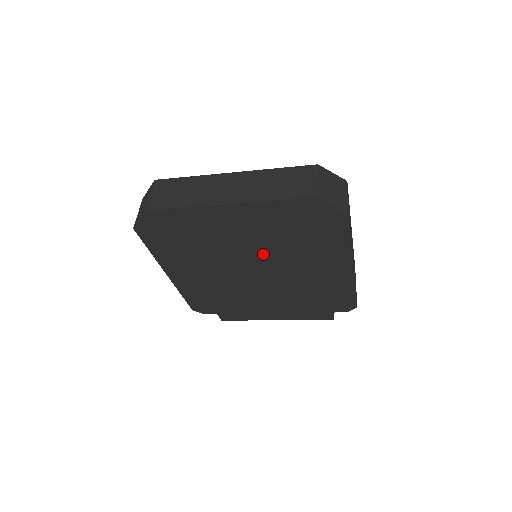
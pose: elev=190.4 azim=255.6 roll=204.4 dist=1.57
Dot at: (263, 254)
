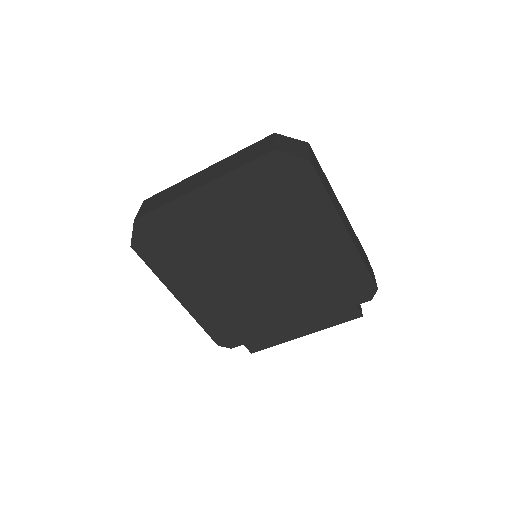
Dot at: (255, 241)
